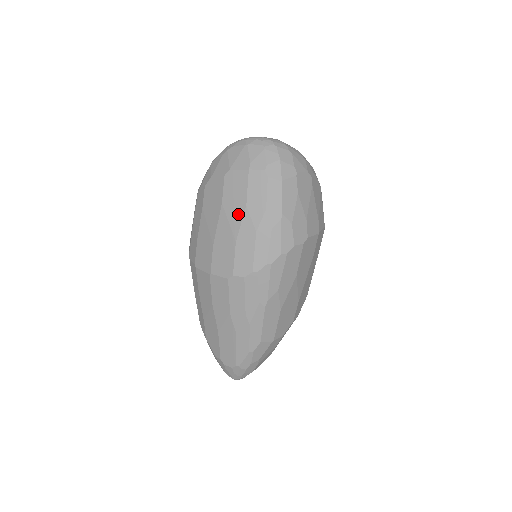
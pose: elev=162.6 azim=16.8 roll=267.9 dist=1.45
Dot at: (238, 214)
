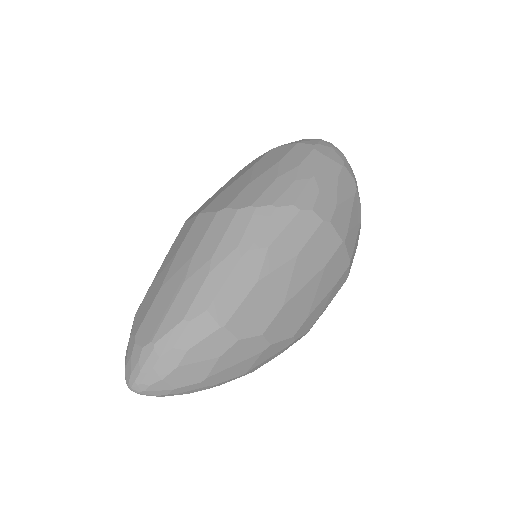
Dot at: (266, 167)
